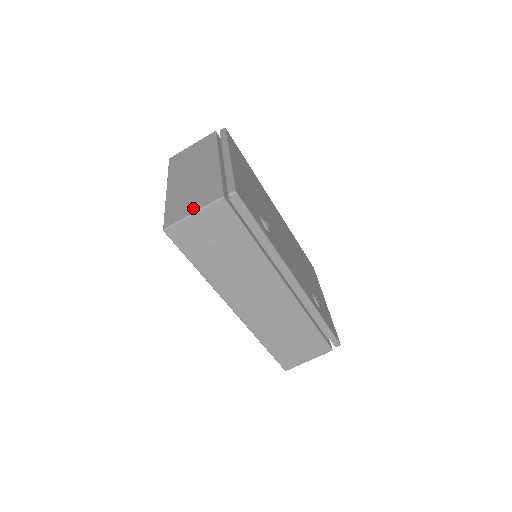
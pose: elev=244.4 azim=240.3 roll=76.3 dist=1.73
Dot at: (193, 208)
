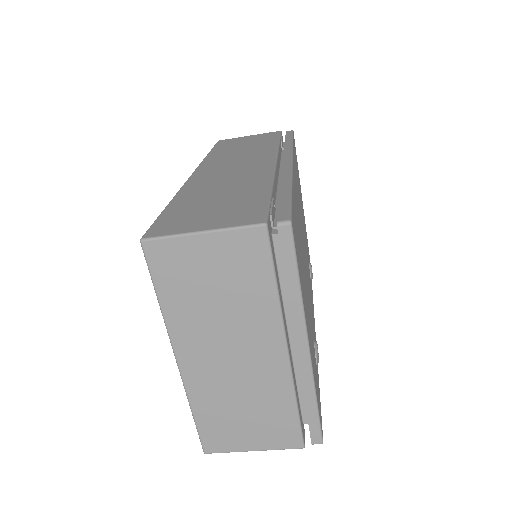
Dot at: (253, 443)
